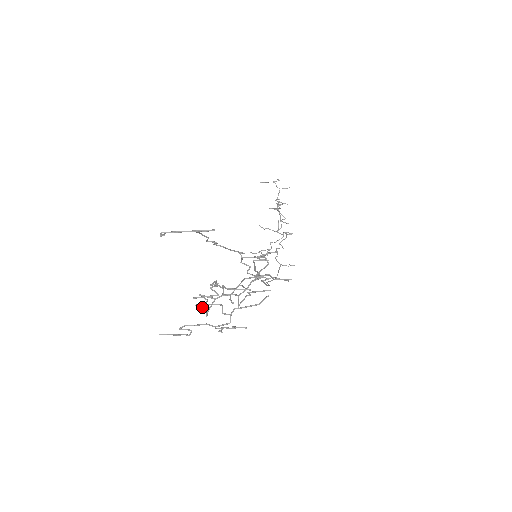
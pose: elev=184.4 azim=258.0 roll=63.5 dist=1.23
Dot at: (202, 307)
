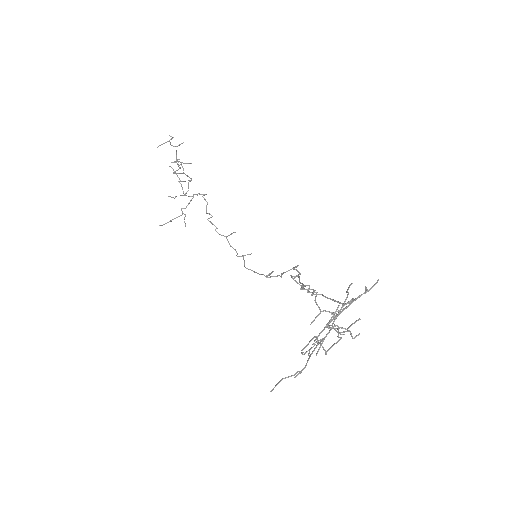
Dot at: (326, 354)
